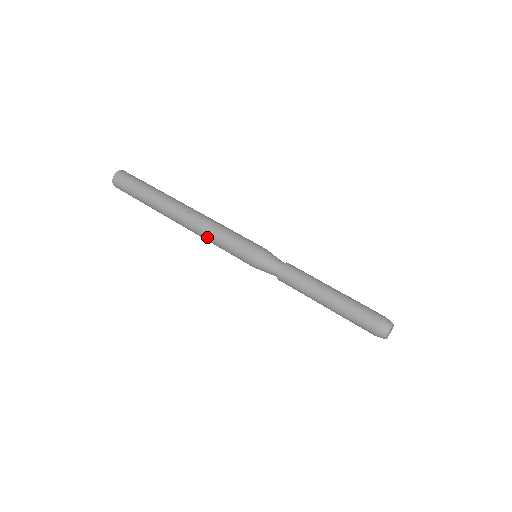
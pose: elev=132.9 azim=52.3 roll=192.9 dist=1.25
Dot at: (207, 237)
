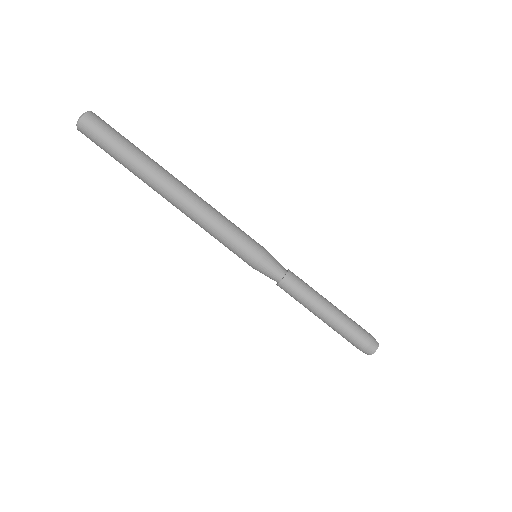
Dot at: occluded
